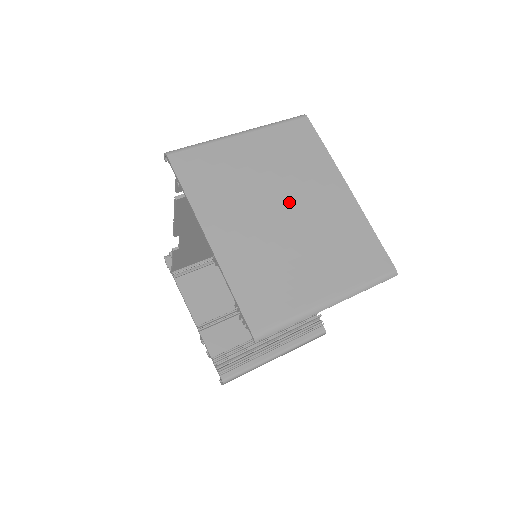
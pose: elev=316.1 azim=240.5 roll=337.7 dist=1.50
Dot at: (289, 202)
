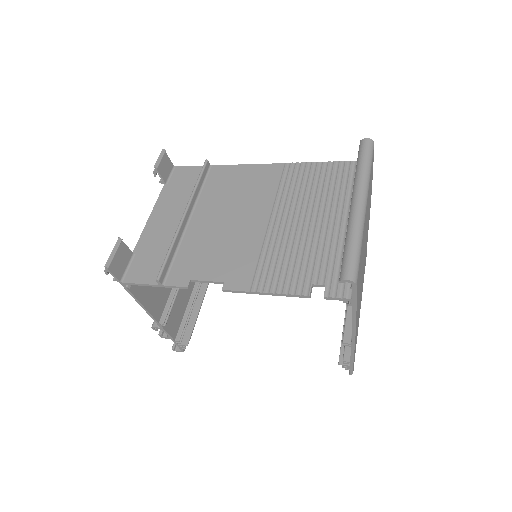
Dot at: occluded
